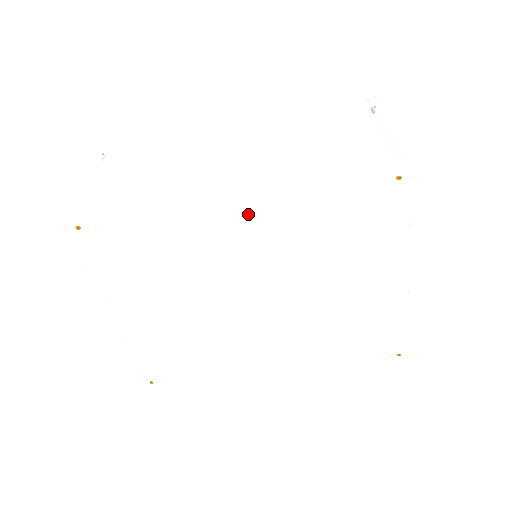
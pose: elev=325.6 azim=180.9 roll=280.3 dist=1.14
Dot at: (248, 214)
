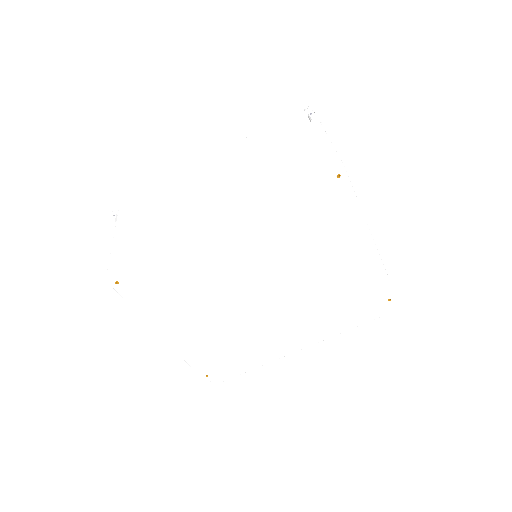
Dot at: (236, 235)
